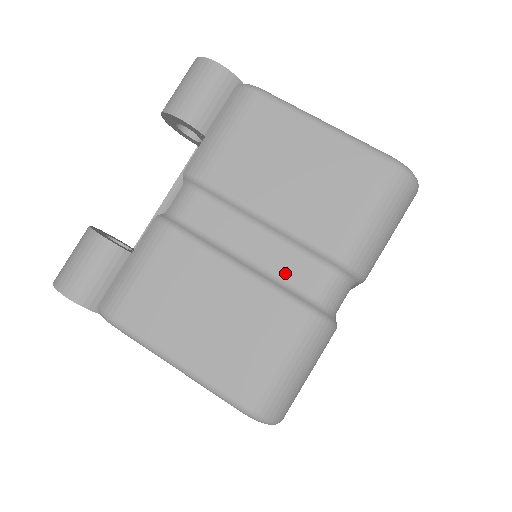
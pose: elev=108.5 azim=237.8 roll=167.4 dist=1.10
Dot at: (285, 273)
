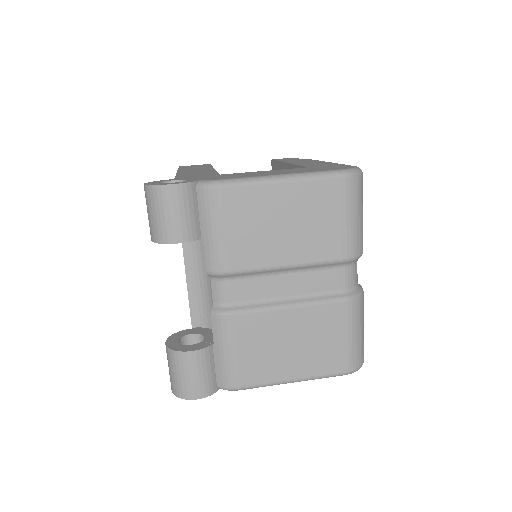
Dot at: (319, 288)
